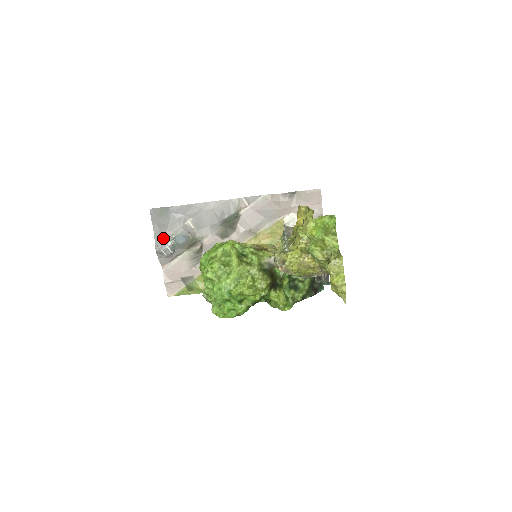
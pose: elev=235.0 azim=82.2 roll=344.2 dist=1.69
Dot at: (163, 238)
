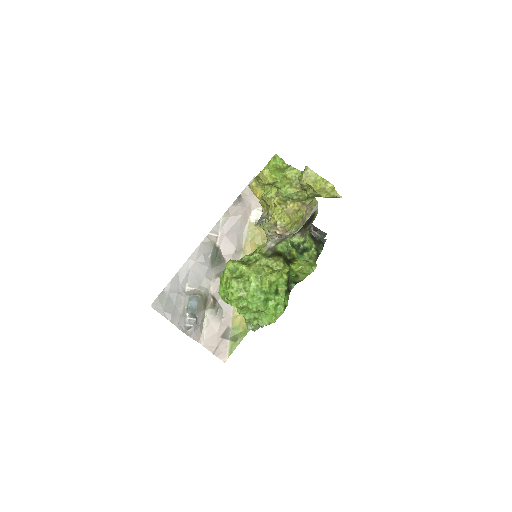
Dot at: (179, 317)
